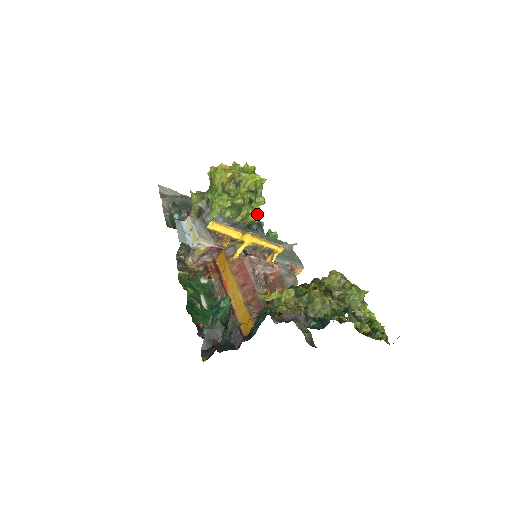
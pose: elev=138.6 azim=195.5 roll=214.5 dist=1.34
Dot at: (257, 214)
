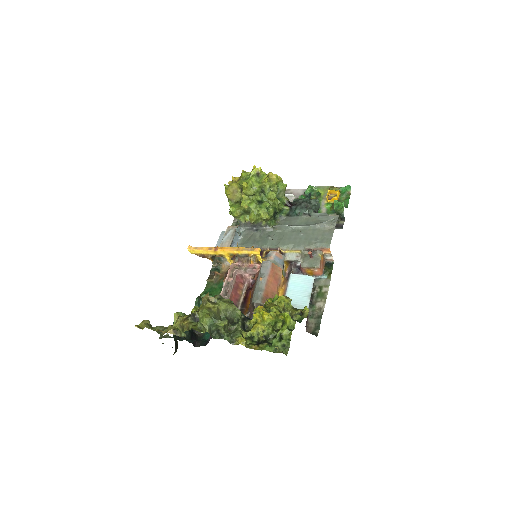
Dot at: (271, 210)
